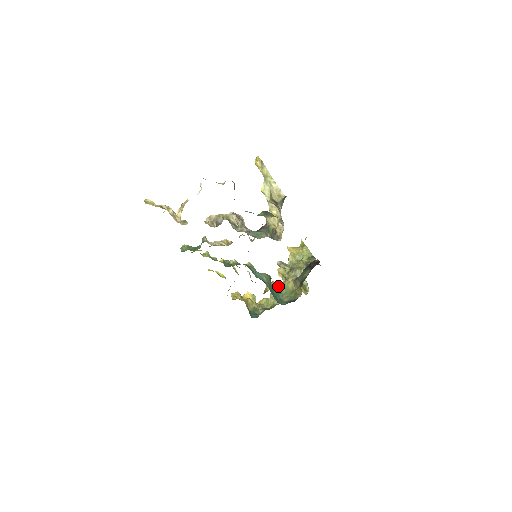
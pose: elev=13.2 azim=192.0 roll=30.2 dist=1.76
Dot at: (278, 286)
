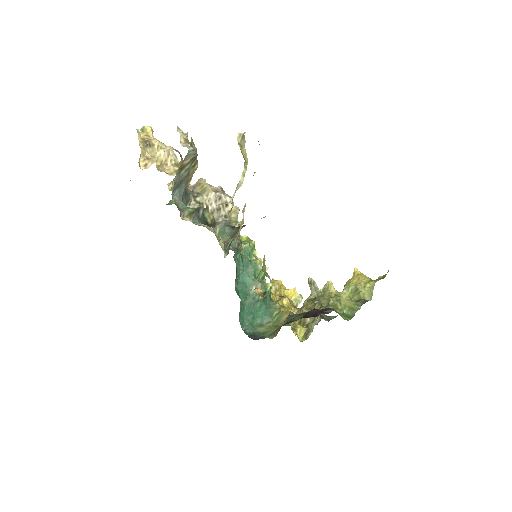
Dot at: (279, 307)
